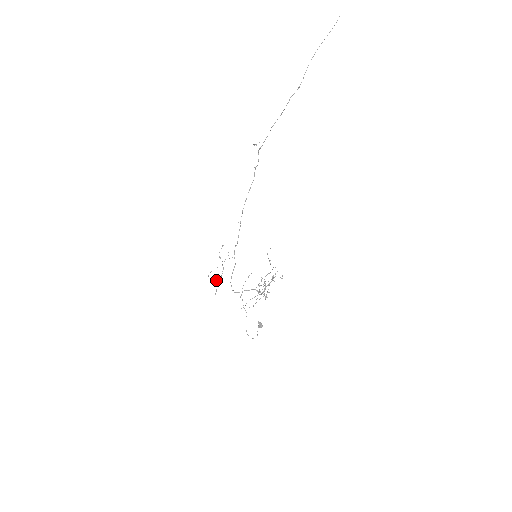
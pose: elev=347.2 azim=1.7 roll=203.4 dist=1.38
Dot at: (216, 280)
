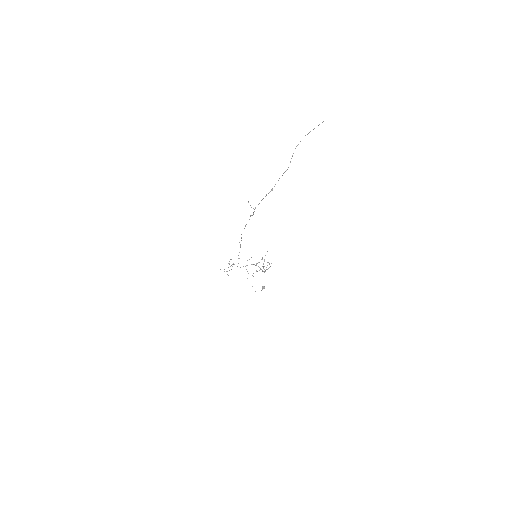
Dot at: (227, 271)
